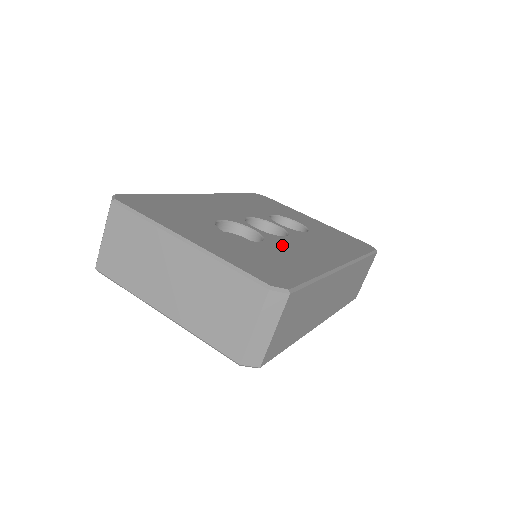
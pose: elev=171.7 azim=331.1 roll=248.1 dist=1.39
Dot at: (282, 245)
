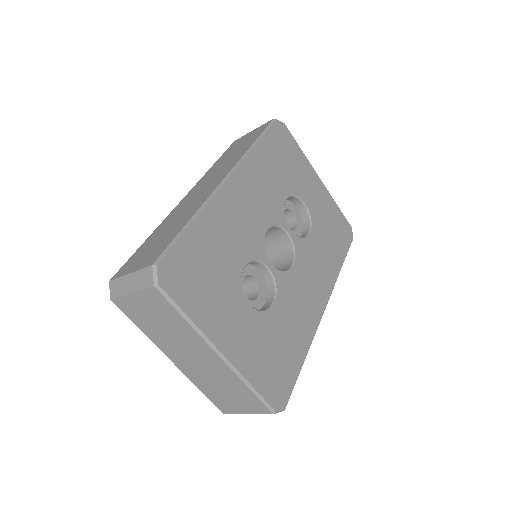
Dot at: (288, 299)
